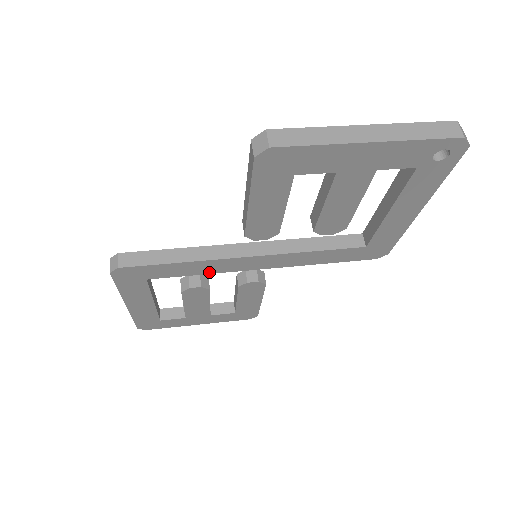
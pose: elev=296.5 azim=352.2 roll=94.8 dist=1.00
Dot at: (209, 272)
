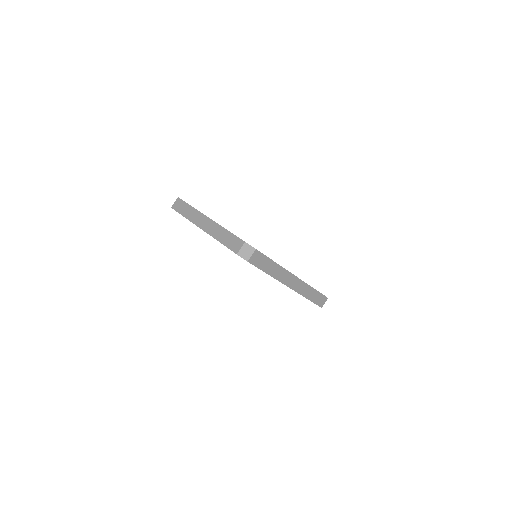
Dot at: occluded
